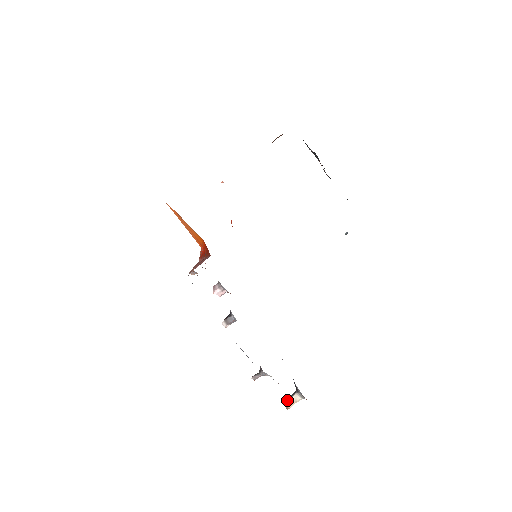
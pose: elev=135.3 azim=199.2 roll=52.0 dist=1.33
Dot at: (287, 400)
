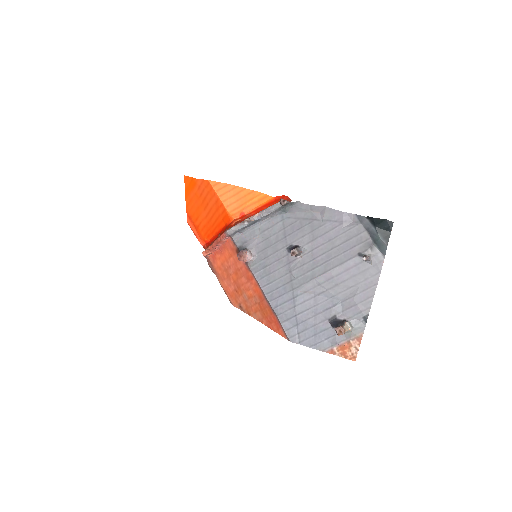
Dot at: (342, 326)
